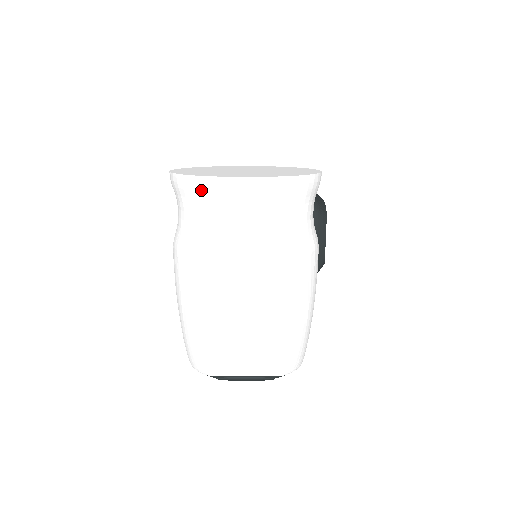
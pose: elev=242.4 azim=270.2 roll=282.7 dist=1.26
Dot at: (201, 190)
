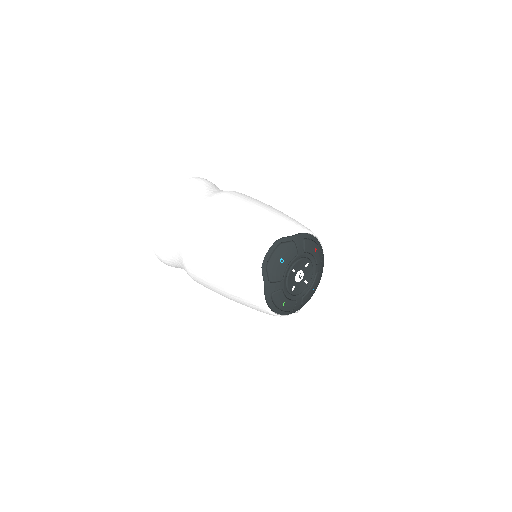
Dot at: (158, 228)
